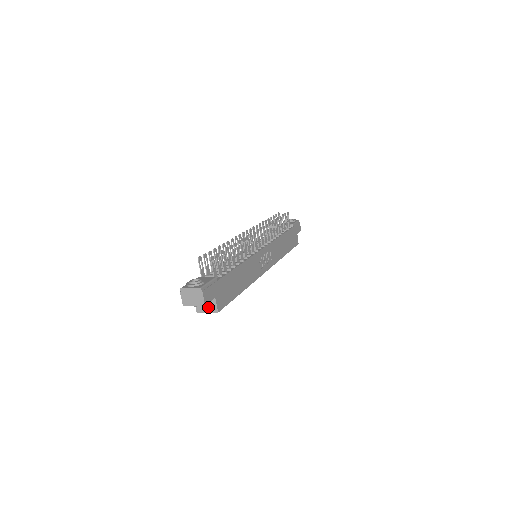
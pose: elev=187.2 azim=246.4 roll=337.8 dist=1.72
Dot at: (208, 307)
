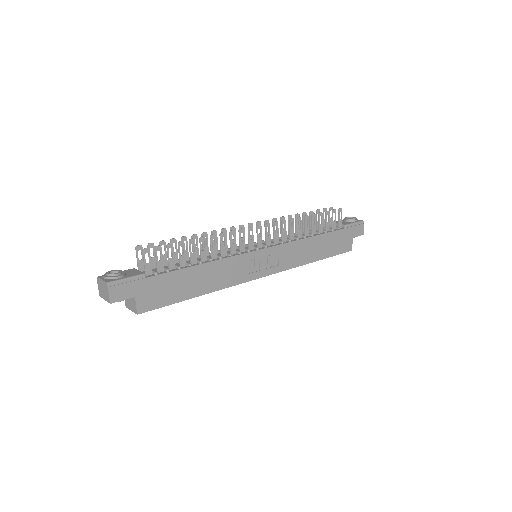
Dot at: (131, 305)
